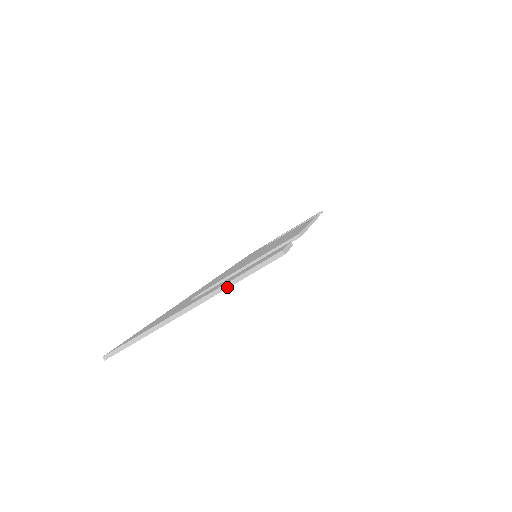
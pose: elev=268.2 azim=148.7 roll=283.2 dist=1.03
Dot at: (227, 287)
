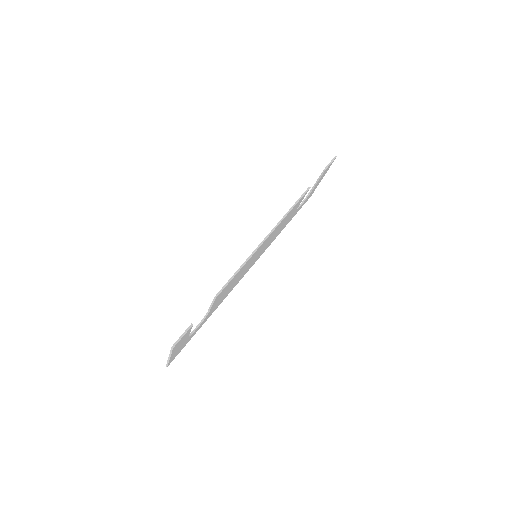
Dot at: (171, 354)
